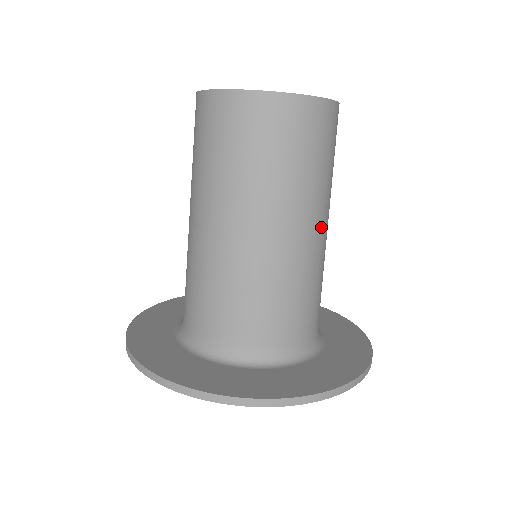
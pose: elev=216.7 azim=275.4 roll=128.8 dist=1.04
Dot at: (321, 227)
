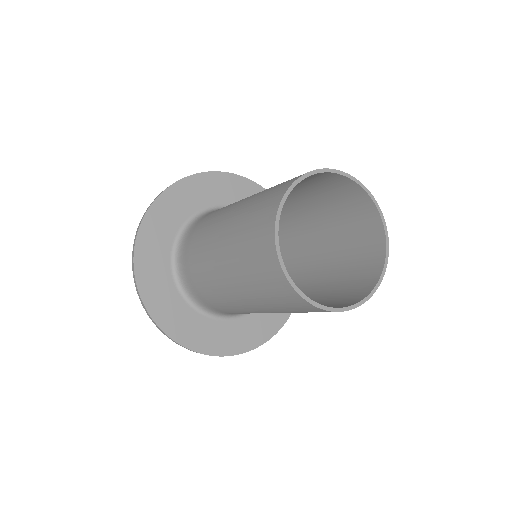
Dot at: occluded
